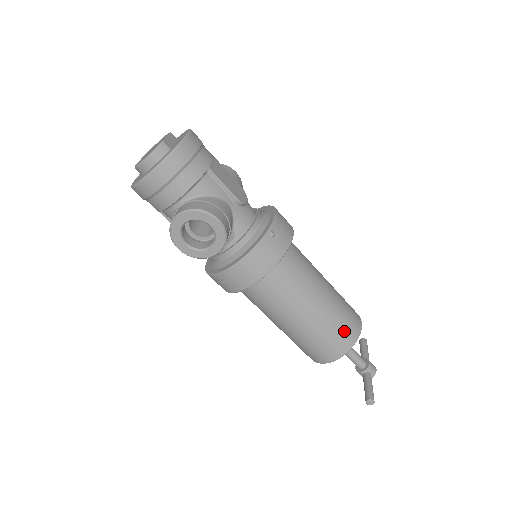
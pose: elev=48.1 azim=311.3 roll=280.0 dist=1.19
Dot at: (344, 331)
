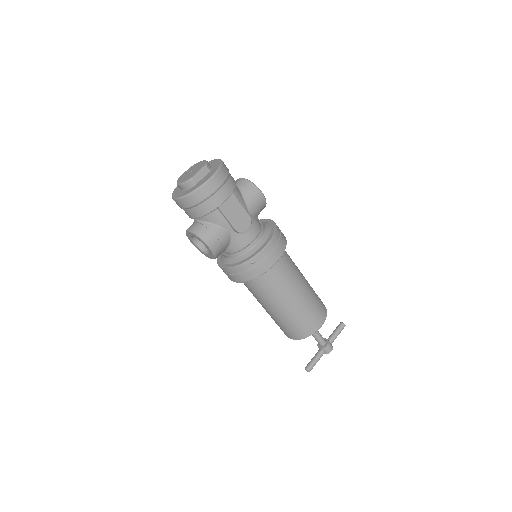
Dot at: (299, 329)
